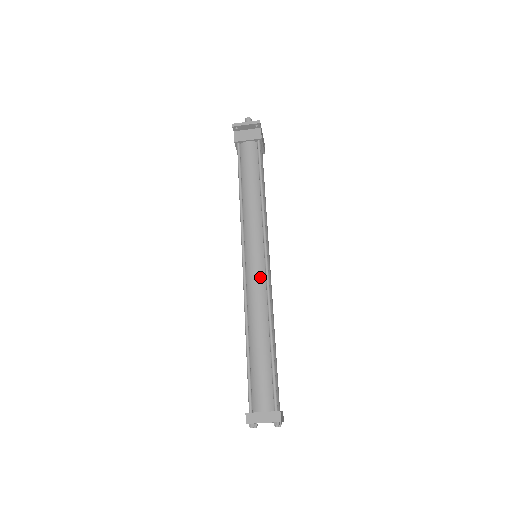
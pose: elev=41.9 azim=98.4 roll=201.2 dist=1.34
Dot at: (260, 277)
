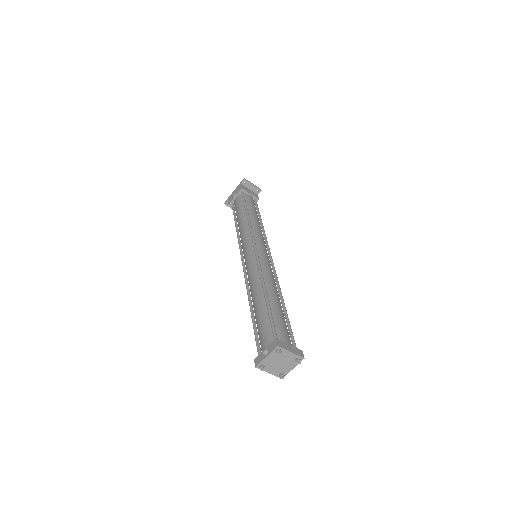
Dot at: (270, 264)
